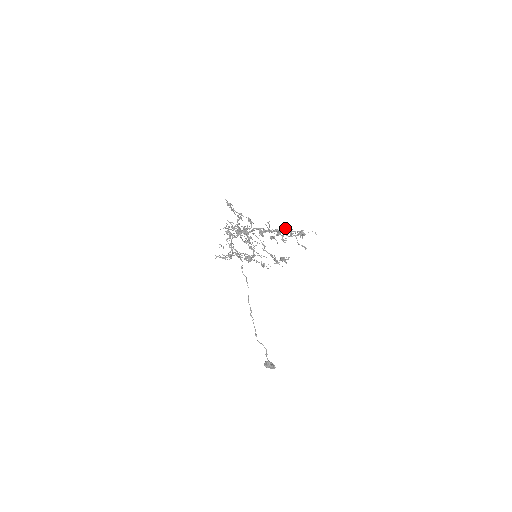
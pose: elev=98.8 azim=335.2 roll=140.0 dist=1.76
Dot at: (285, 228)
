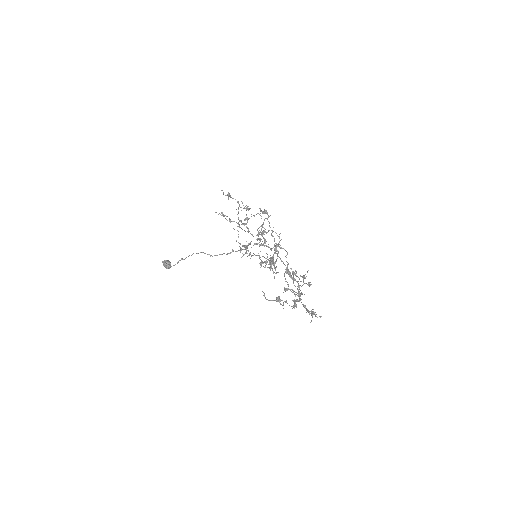
Dot at: (309, 313)
